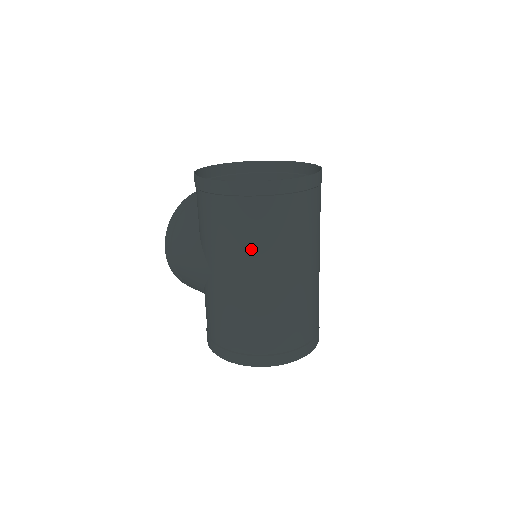
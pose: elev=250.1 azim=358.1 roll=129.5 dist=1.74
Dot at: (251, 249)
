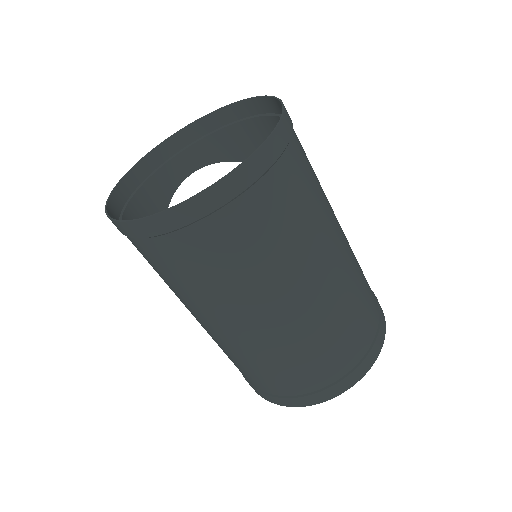
Dot at: (204, 296)
